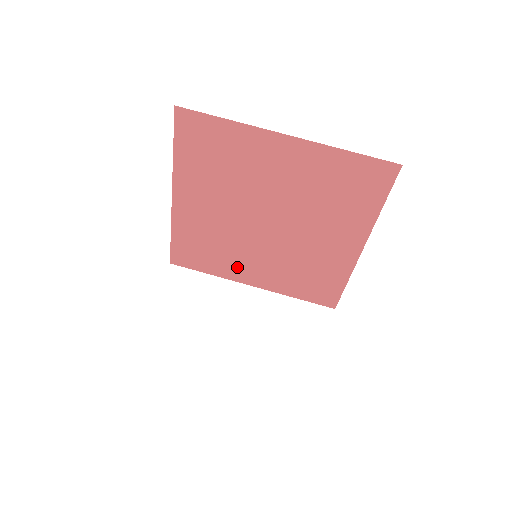
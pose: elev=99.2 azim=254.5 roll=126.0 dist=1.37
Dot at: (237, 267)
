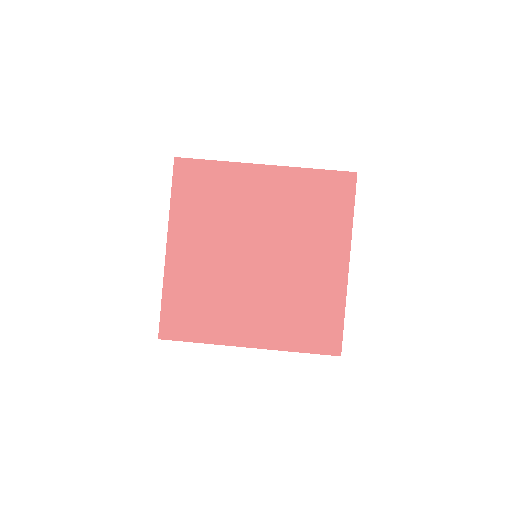
Dot at: (232, 323)
